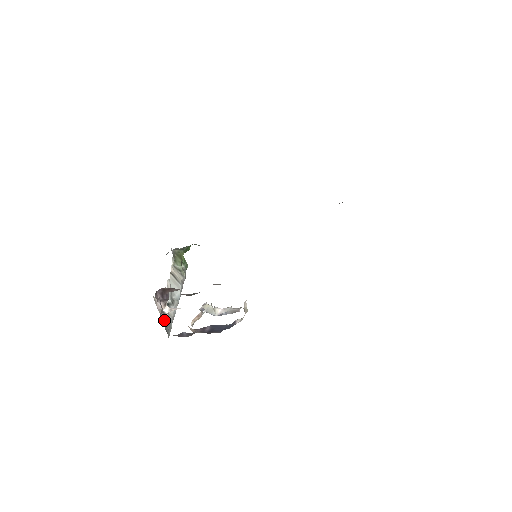
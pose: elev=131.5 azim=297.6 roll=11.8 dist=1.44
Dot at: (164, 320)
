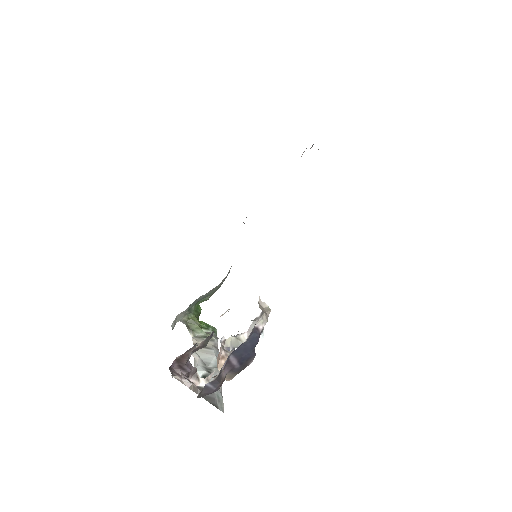
Dot at: (206, 396)
